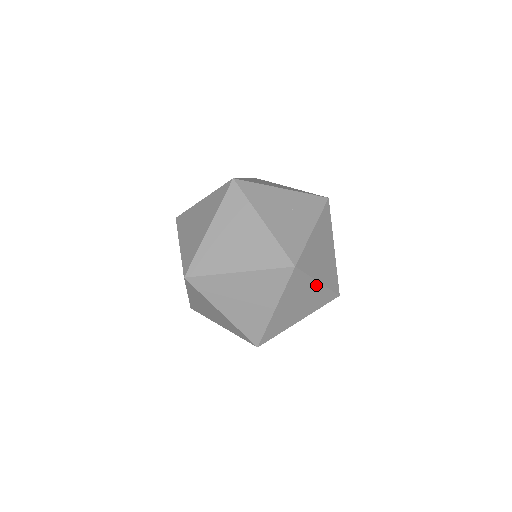
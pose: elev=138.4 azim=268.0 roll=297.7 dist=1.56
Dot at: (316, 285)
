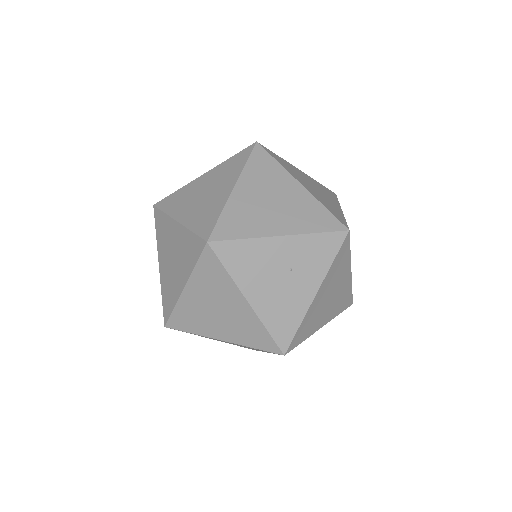
Dot at: occluded
